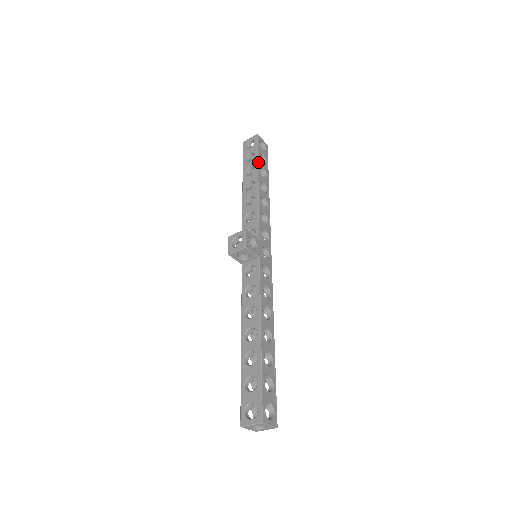
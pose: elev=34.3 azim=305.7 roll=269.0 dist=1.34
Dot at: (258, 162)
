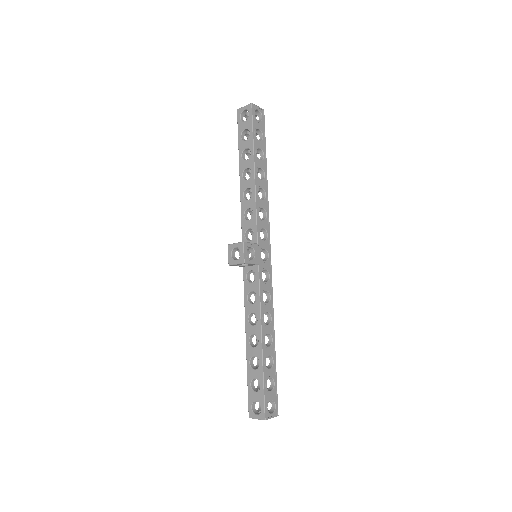
Dot at: (254, 144)
